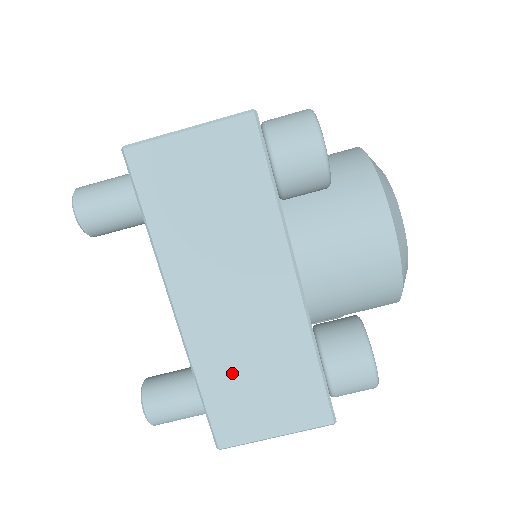
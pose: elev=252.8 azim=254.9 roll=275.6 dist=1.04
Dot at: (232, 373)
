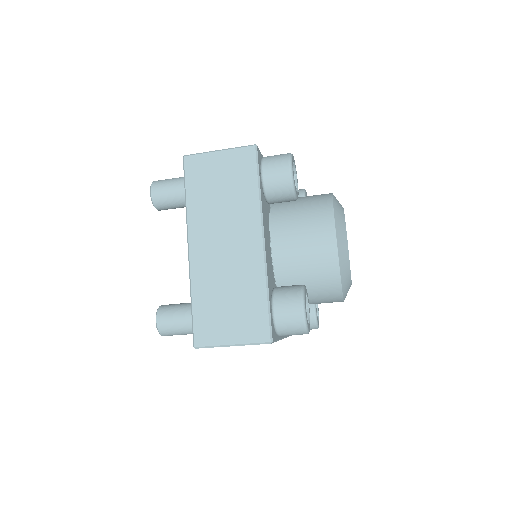
Dot at: occluded
